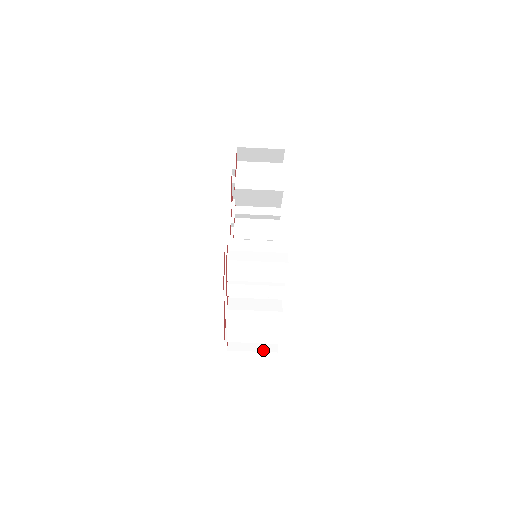
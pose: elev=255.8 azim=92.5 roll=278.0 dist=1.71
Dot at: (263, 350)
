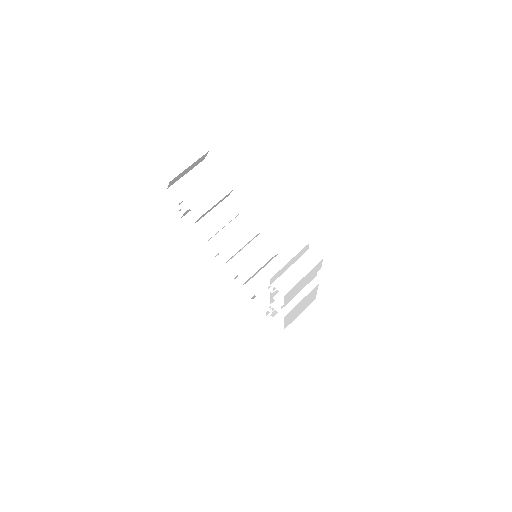
Dot at: (309, 312)
